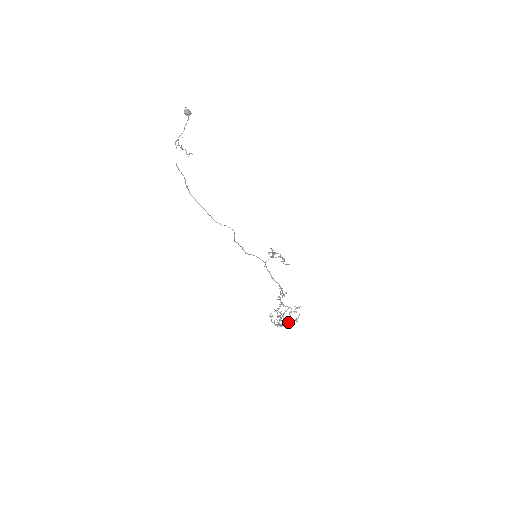
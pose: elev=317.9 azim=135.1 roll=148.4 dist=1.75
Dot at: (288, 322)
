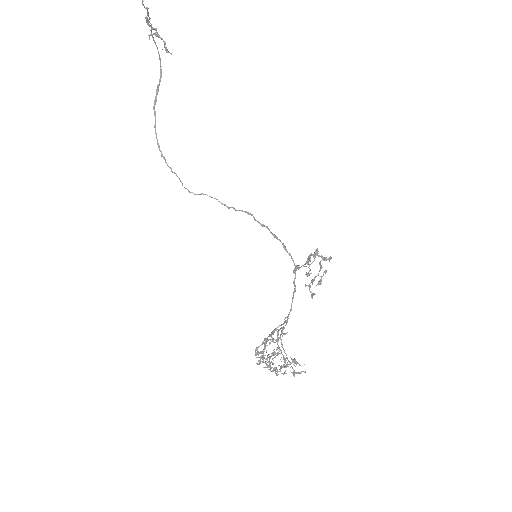
Dot at: (271, 368)
